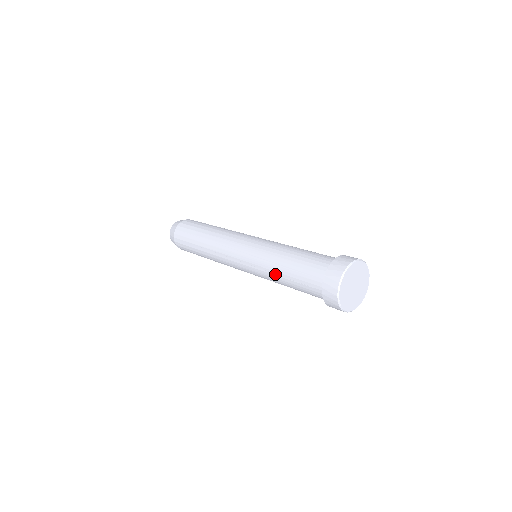
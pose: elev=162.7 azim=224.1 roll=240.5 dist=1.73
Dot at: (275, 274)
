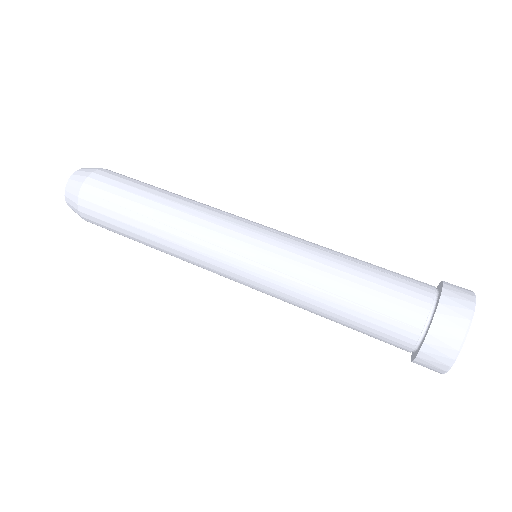
Dot at: occluded
